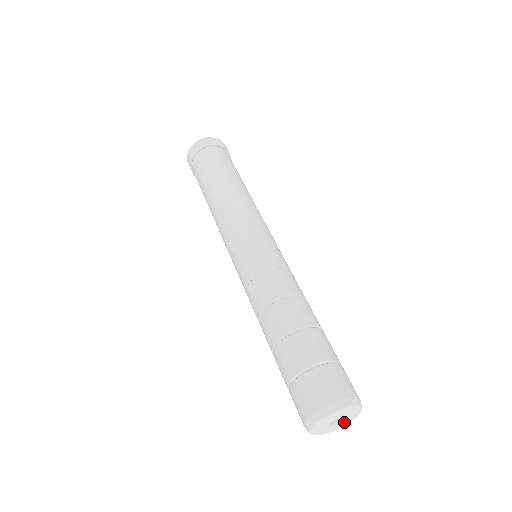
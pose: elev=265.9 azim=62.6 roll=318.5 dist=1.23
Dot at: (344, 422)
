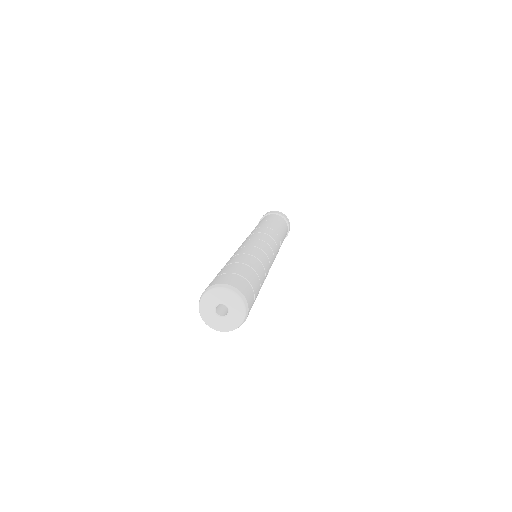
Dot at: (224, 322)
